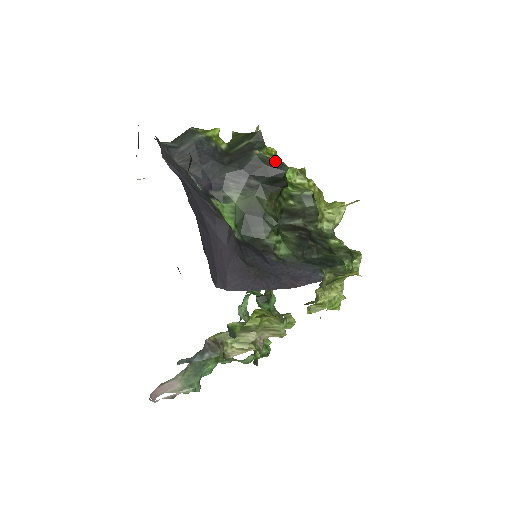
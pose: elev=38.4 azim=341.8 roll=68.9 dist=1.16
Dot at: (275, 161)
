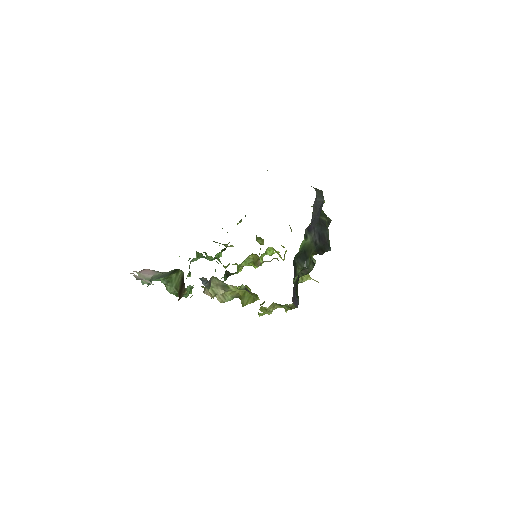
Dot at: occluded
